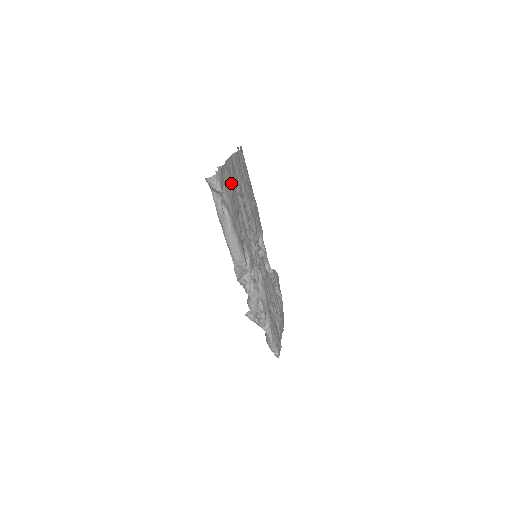
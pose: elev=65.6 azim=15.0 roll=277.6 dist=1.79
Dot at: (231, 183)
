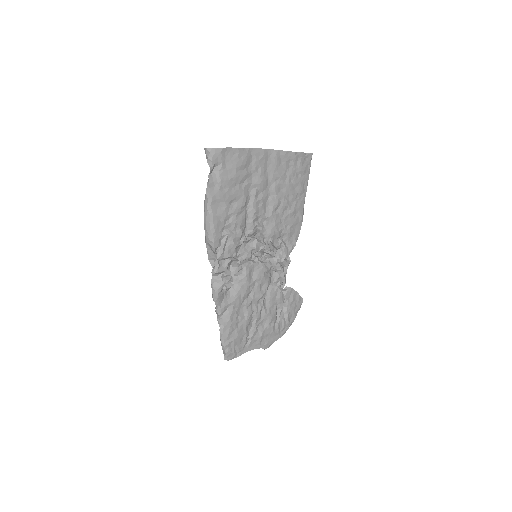
Dot at: (241, 169)
